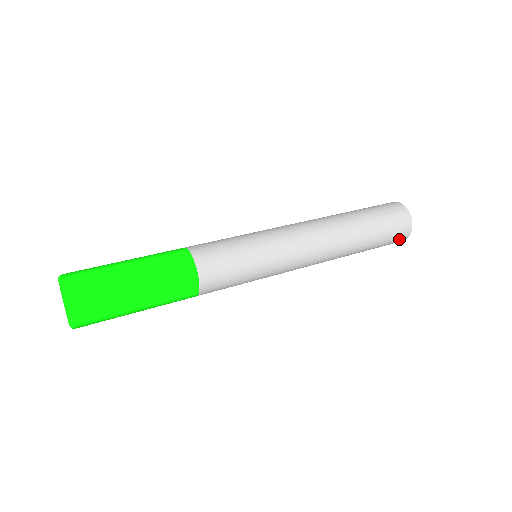
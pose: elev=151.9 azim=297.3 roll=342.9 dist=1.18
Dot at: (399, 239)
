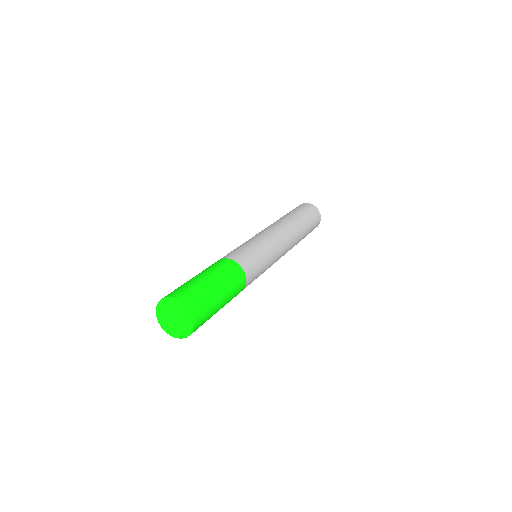
Dot at: occluded
